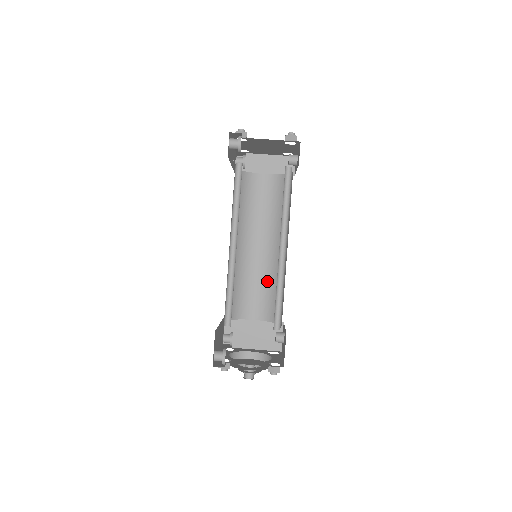
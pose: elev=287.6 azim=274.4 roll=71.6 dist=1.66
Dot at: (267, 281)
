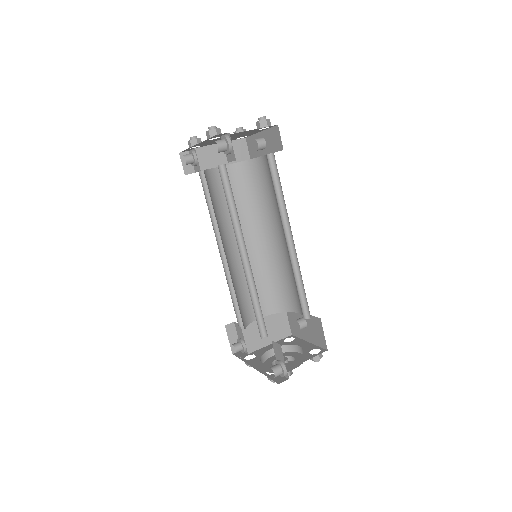
Dot at: (261, 275)
